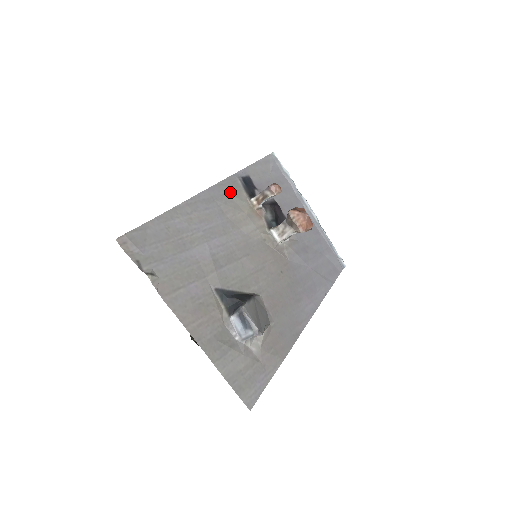
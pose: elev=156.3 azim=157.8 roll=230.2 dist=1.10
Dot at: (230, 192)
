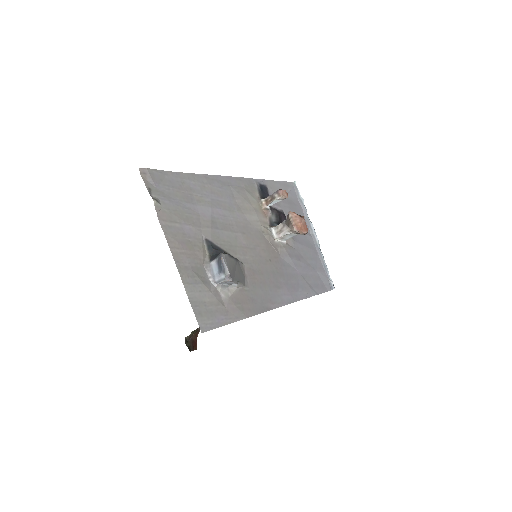
Dot at: (245, 188)
